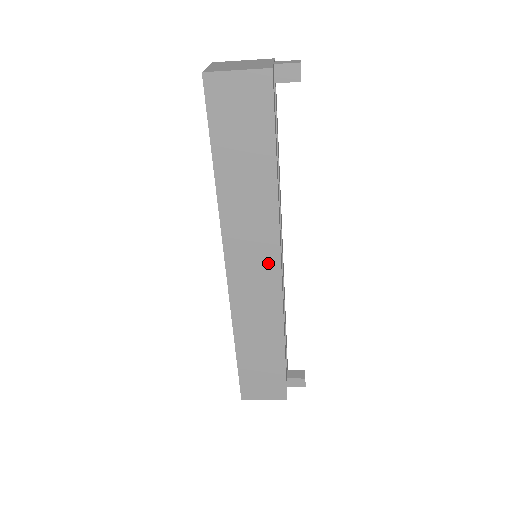
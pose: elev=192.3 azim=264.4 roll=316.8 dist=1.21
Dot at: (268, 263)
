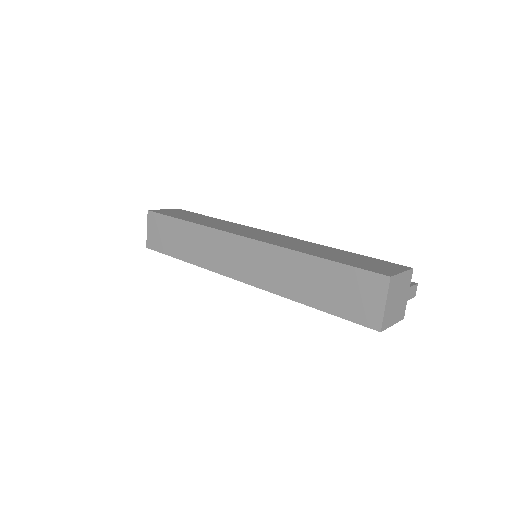
Dot at: occluded
